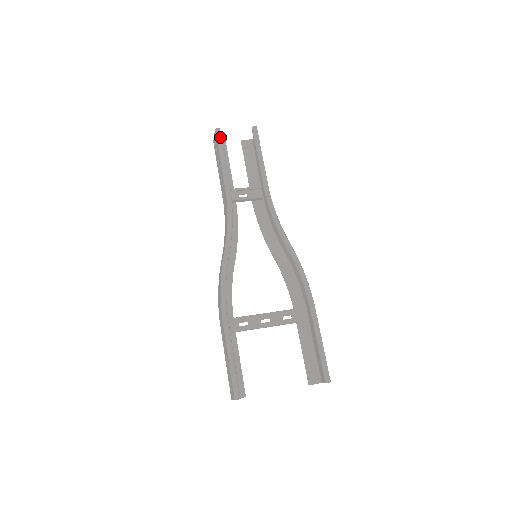
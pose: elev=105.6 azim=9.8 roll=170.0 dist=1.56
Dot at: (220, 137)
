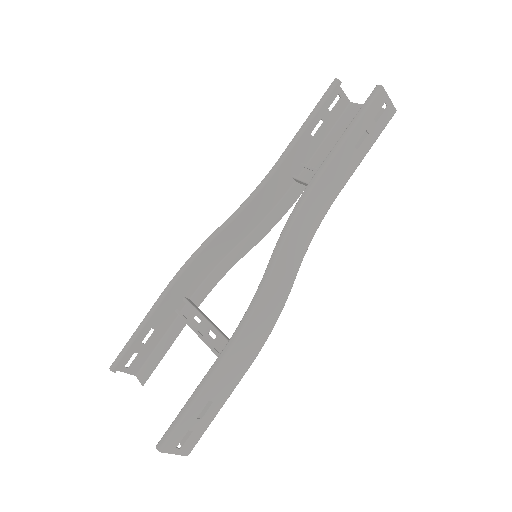
Dot at: (329, 91)
